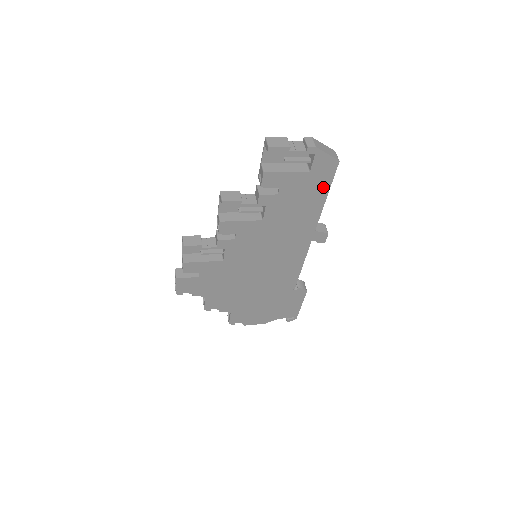
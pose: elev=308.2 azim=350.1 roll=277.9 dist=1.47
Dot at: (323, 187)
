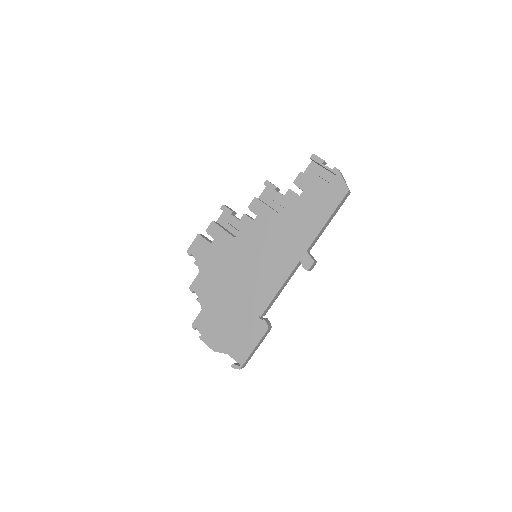
Dot at: (330, 208)
